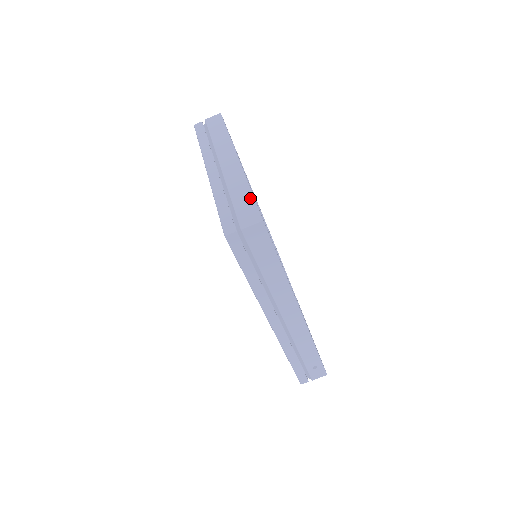
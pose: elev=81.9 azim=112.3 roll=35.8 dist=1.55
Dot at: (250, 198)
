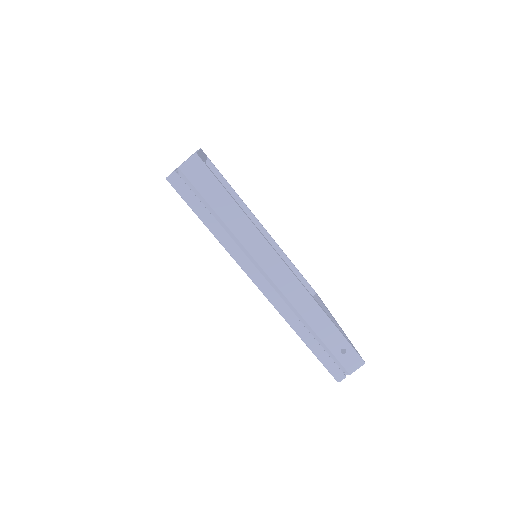
Dot at: occluded
